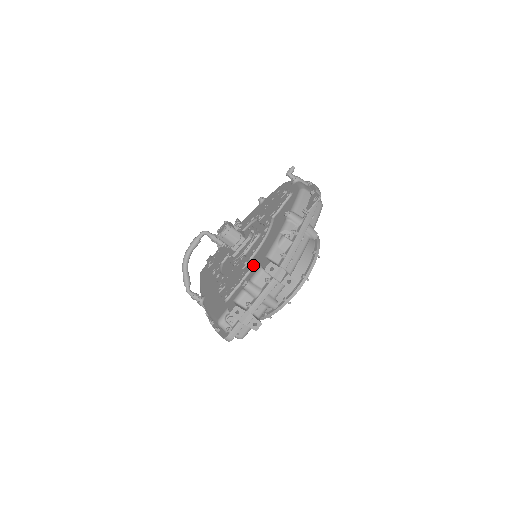
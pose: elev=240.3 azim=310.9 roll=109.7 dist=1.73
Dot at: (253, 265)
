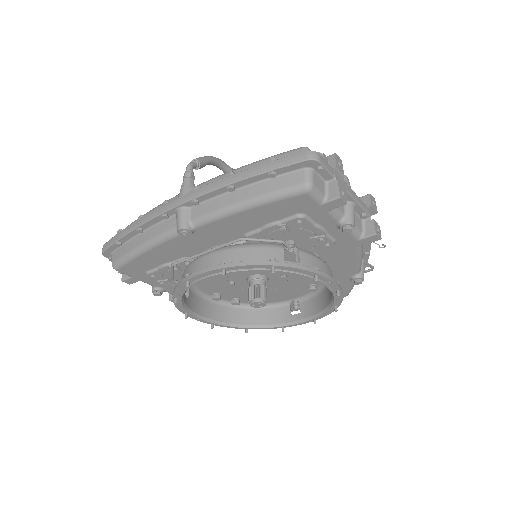
Dot at: occluded
